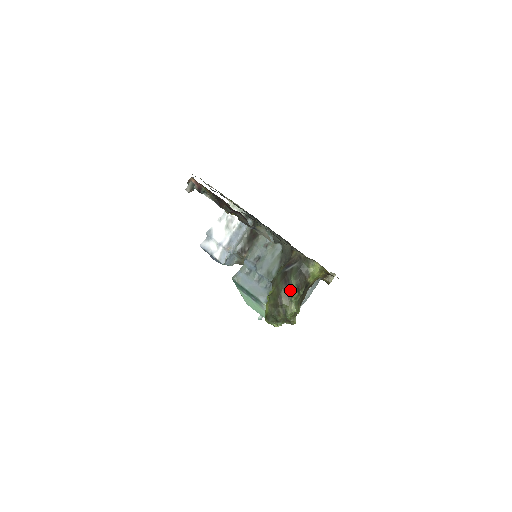
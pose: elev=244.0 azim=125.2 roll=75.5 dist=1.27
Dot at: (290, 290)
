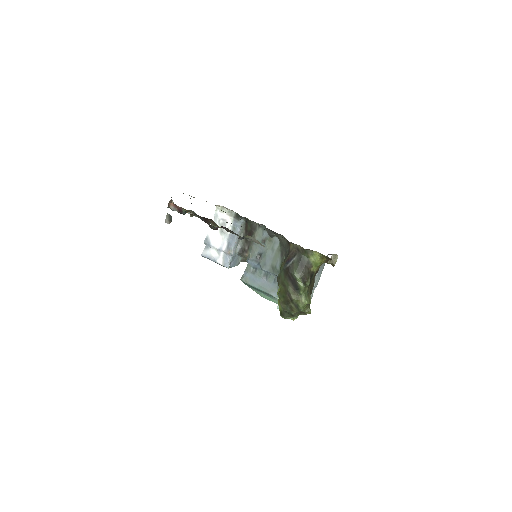
Dot at: (296, 285)
